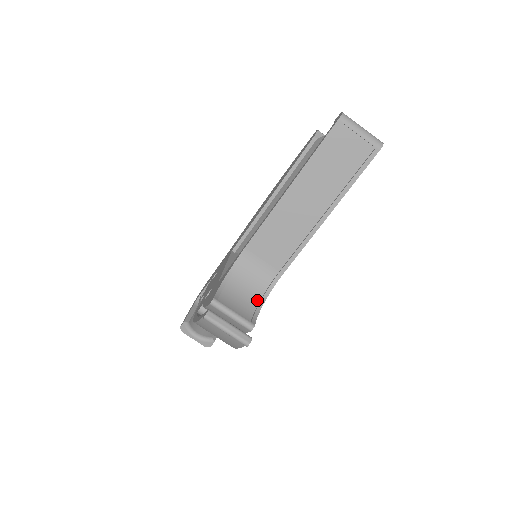
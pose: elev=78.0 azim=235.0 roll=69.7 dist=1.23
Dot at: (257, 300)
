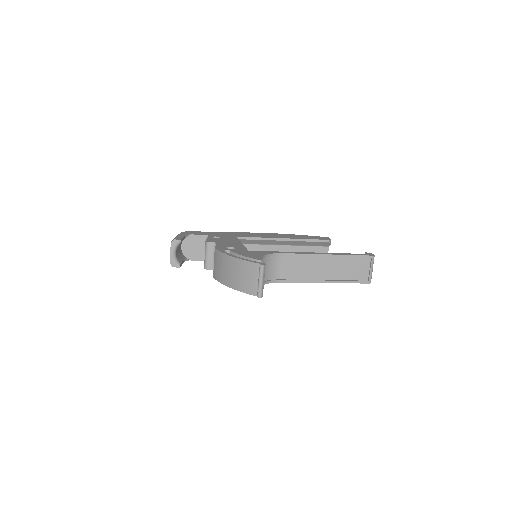
Dot at: occluded
